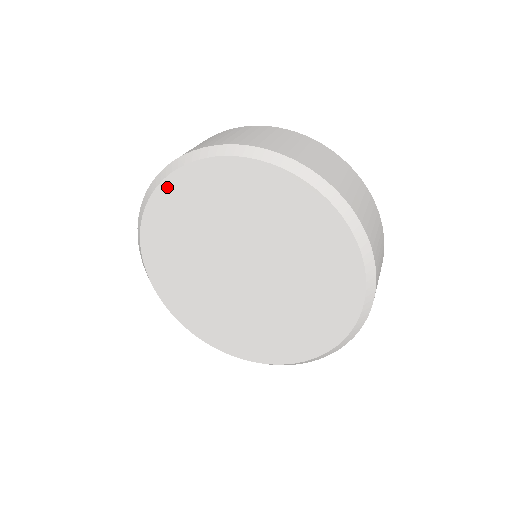
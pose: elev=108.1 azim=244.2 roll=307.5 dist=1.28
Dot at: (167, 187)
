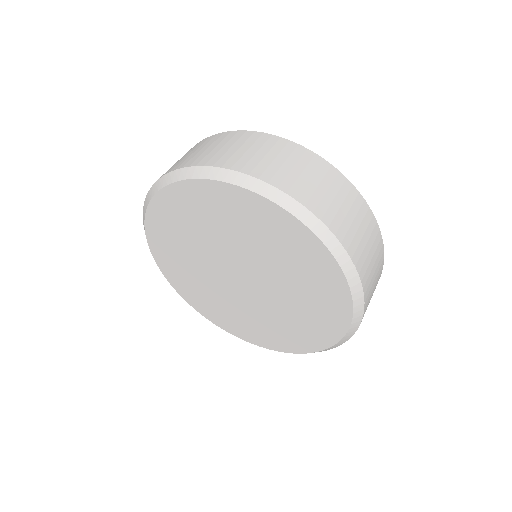
Dot at: (226, 189)
